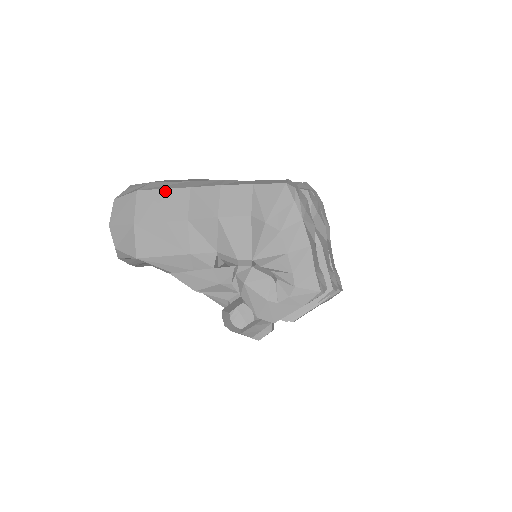
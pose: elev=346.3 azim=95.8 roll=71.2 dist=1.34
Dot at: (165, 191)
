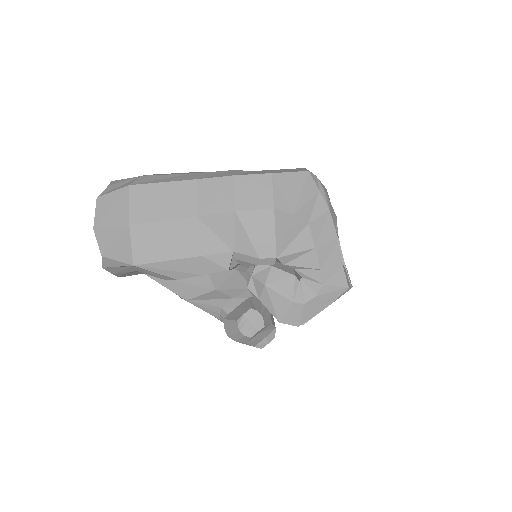
Dot at: (165, 185)
